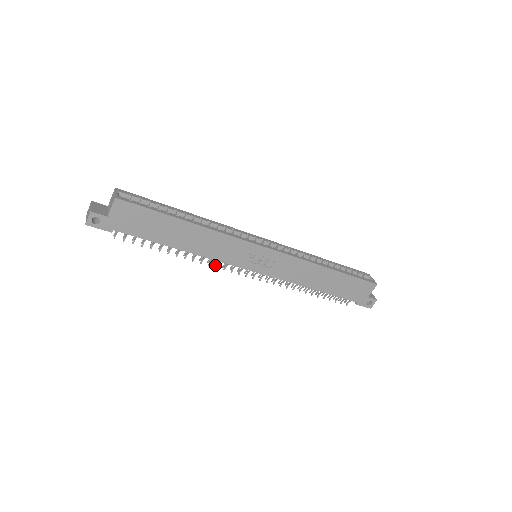
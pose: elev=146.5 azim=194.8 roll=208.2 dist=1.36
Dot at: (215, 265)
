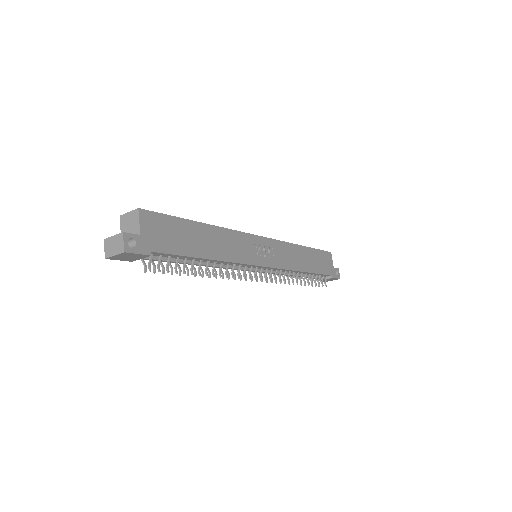
Dot at: occluded
